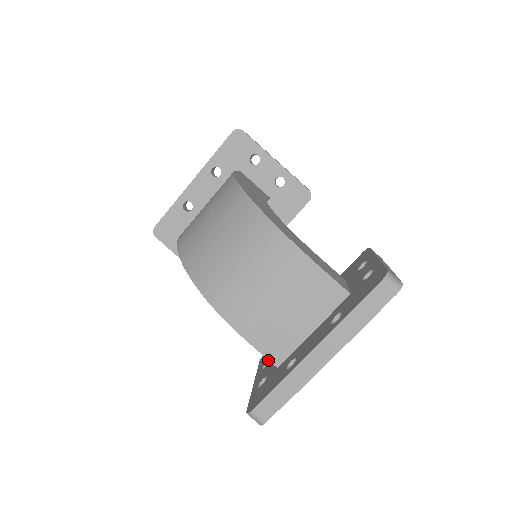
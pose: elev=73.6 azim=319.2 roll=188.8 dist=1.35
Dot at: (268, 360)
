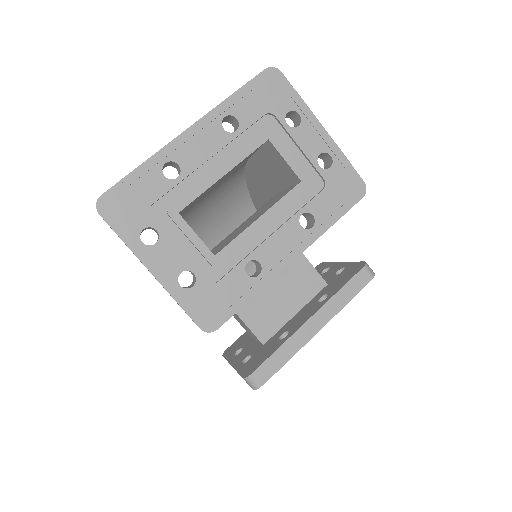
Dot at: (192, 283)
